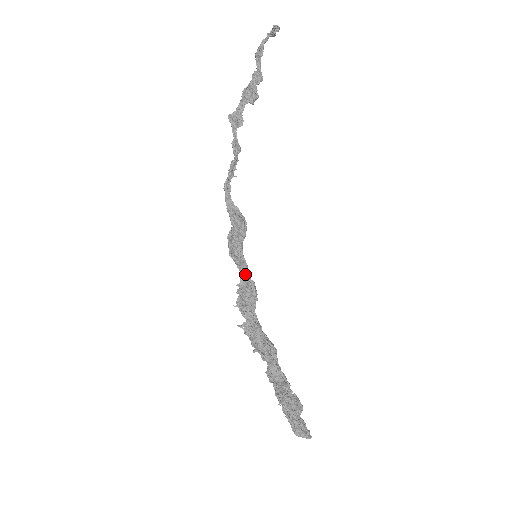
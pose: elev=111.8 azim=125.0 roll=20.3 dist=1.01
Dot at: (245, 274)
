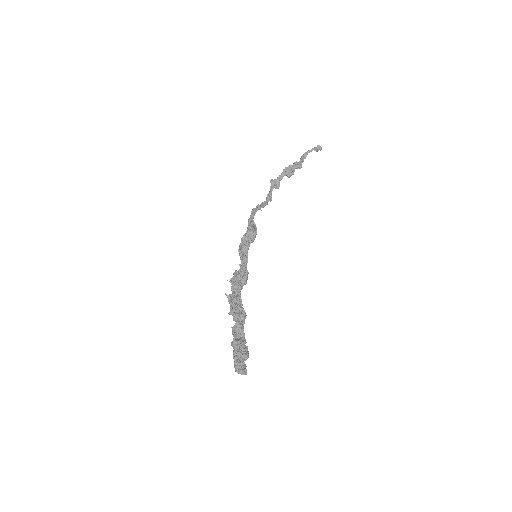
Dot at: (244, 264)
